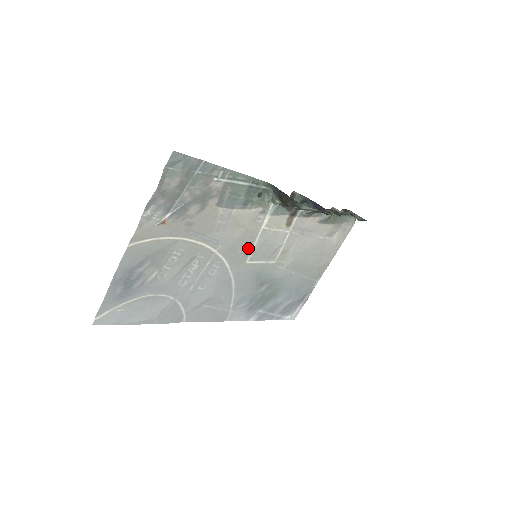
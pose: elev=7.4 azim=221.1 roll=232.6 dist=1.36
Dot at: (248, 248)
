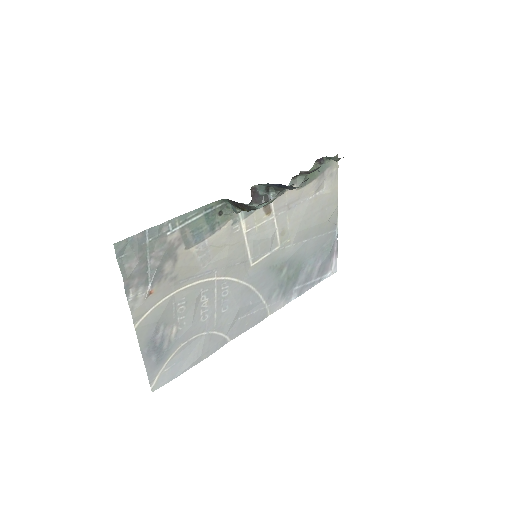
Dot at: (244, 255)
